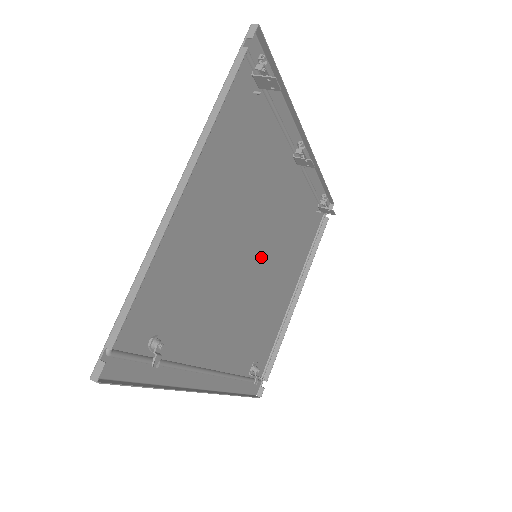
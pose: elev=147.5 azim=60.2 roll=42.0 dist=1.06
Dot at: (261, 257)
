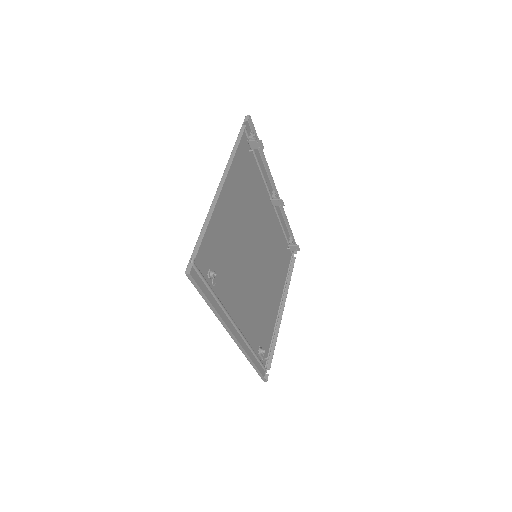
Dot at: (259, 259)
